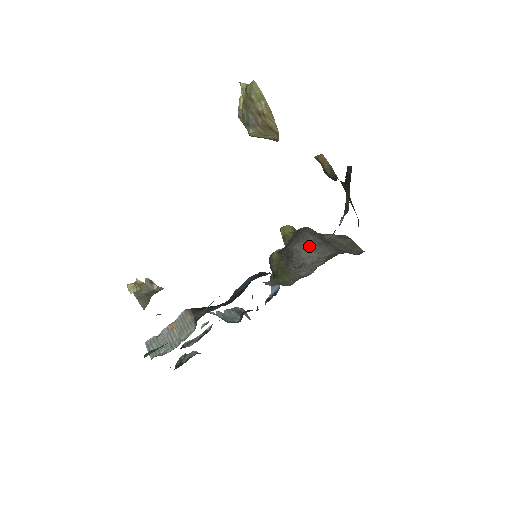
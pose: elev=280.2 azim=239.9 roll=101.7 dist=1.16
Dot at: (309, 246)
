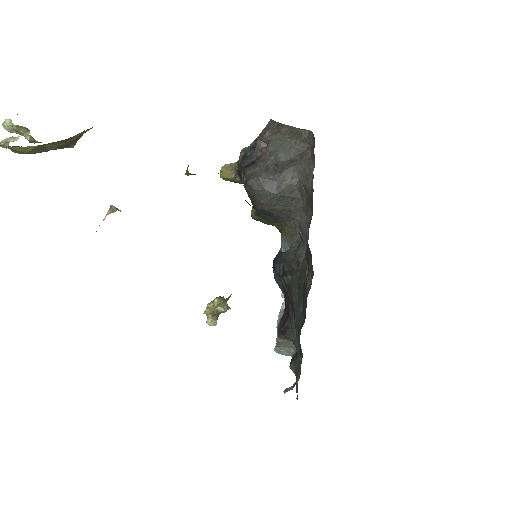
Dot at: (275, 200)
